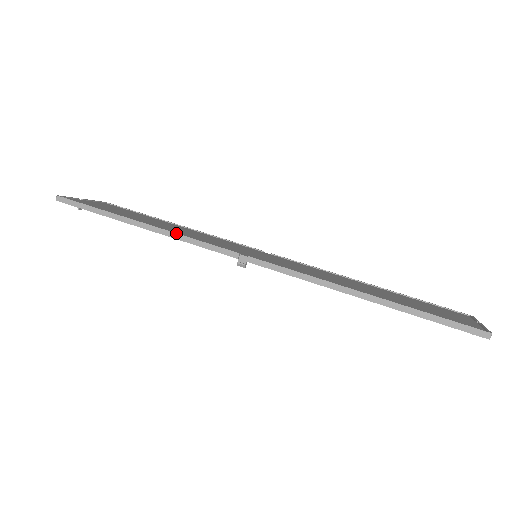
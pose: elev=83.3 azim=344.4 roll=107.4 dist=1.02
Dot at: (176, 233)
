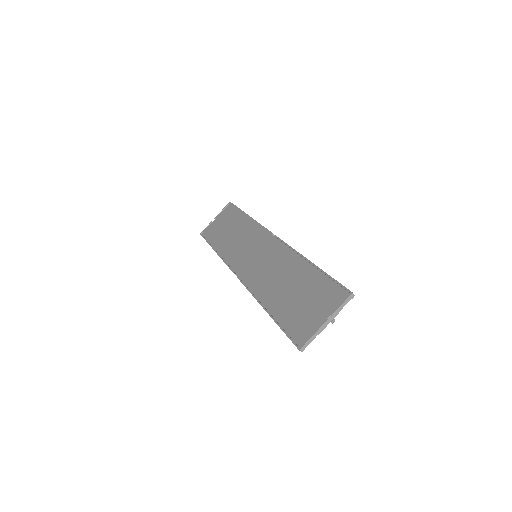
Dot at: (222, 259)
